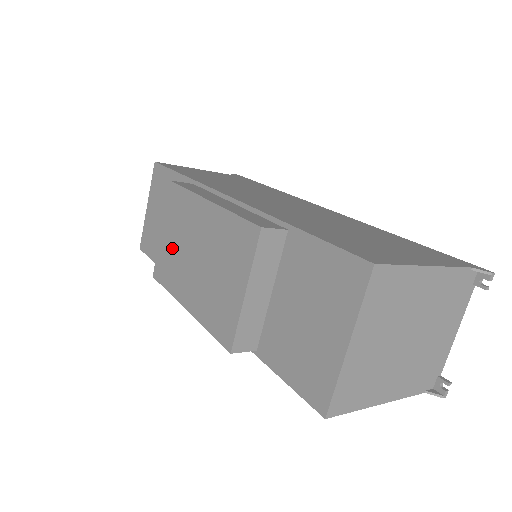
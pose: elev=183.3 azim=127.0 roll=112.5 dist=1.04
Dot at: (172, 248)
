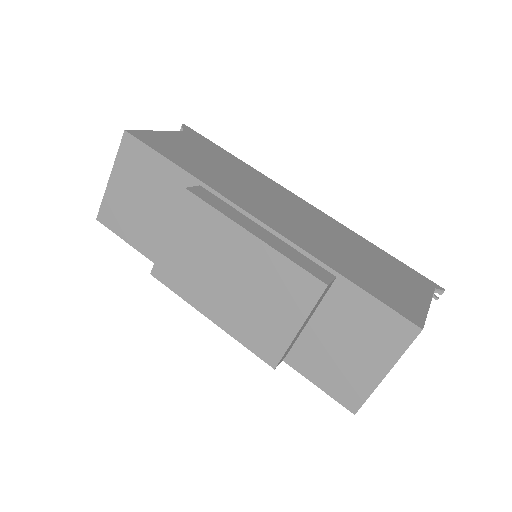
Dot at: (187, 258)
